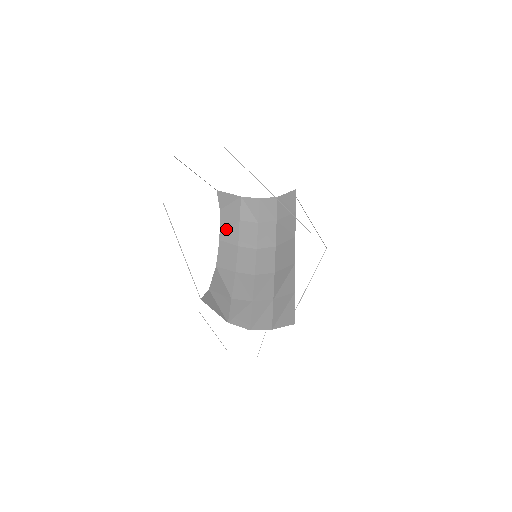
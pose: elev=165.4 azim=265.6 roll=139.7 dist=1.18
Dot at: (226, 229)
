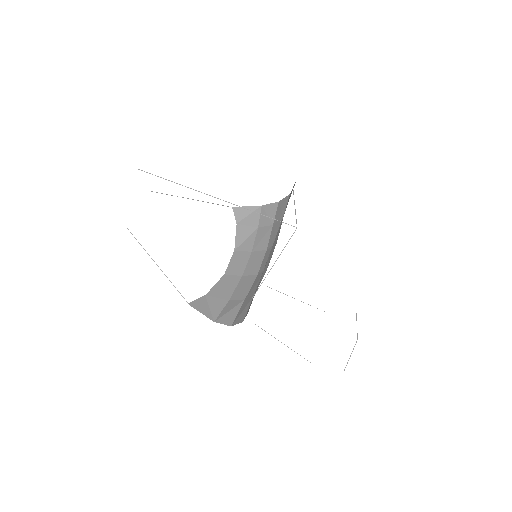
Dot at: (242, 239)
